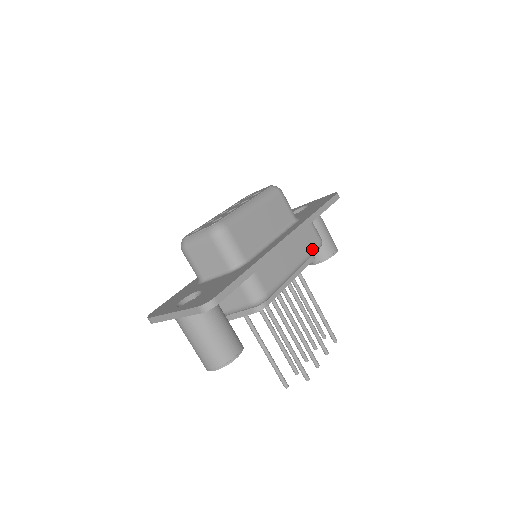
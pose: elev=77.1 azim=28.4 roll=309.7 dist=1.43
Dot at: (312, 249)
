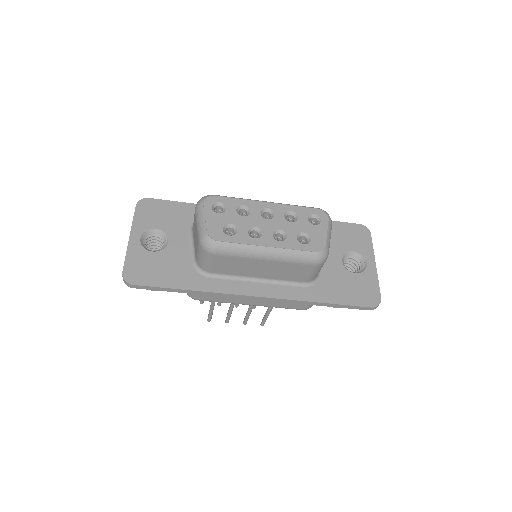
Dot at: (286, 307)
